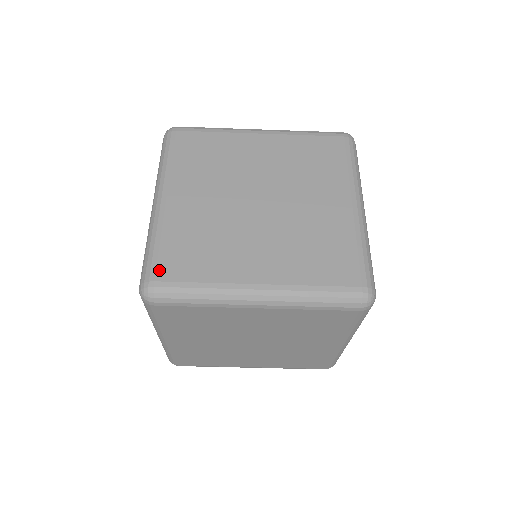
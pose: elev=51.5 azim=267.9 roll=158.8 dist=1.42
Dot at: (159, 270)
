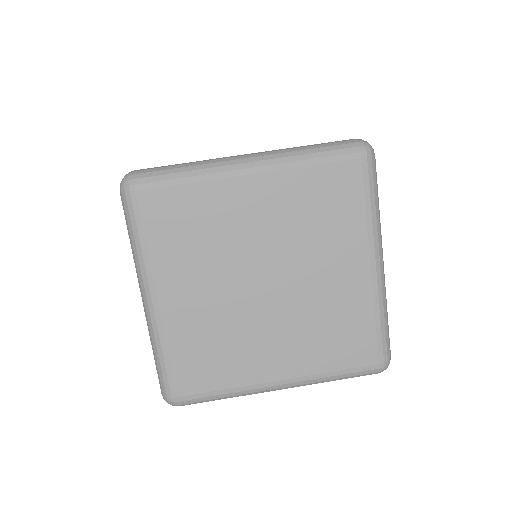
Dot at: occluded
